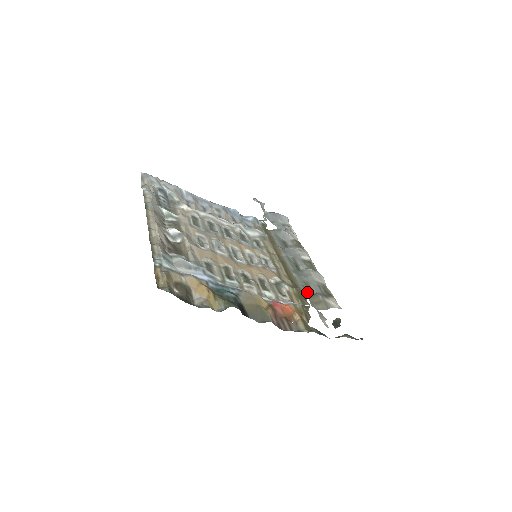
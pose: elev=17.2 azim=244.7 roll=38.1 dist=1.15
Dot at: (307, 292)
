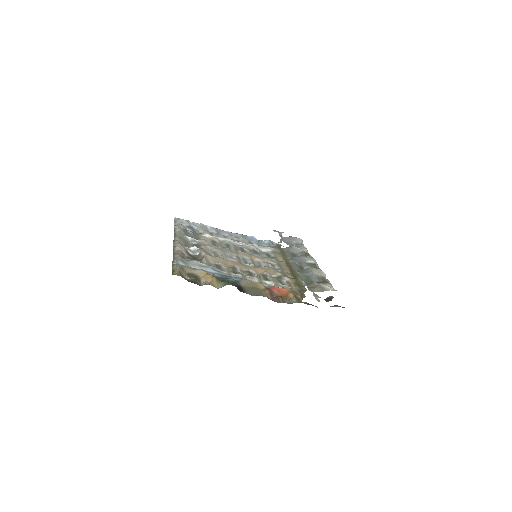
Dot at: (307, 282)
